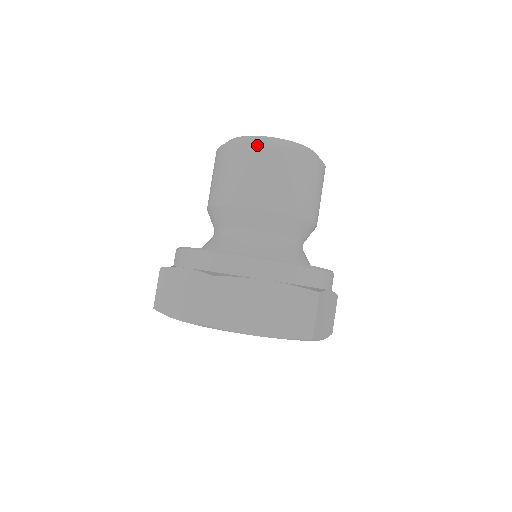
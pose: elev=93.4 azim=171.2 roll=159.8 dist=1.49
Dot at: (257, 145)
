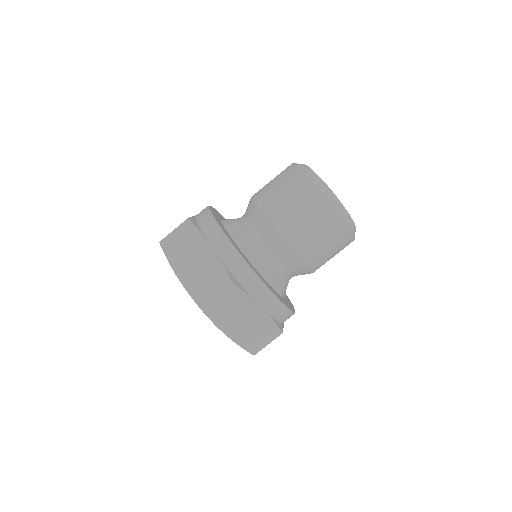
Dot at: (299, 170)
